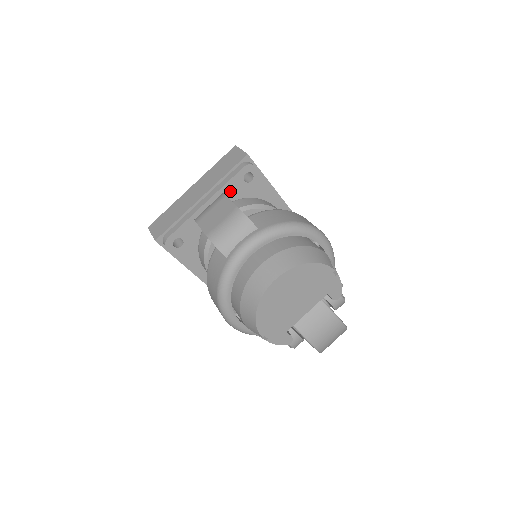
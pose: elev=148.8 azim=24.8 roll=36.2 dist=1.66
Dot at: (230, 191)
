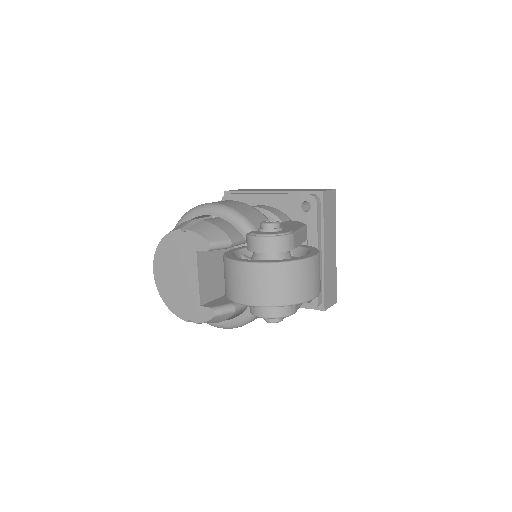
Dot at: occluded
